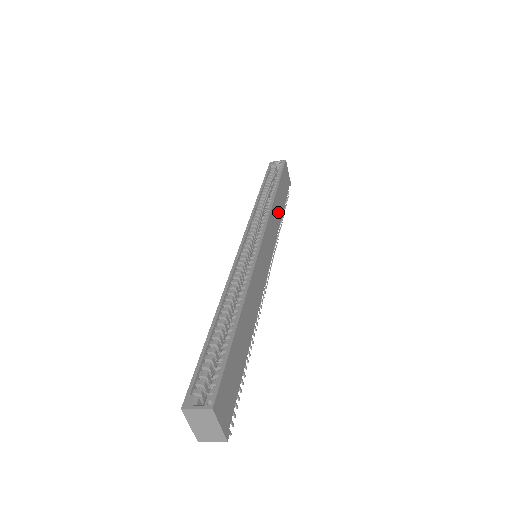
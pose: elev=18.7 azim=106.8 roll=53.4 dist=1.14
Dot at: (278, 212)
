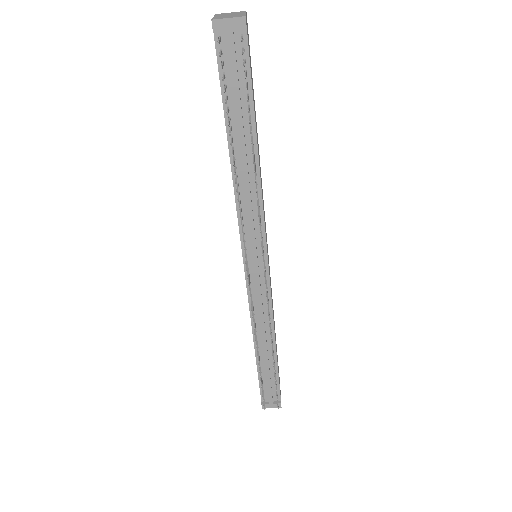
Dot at: occluded
